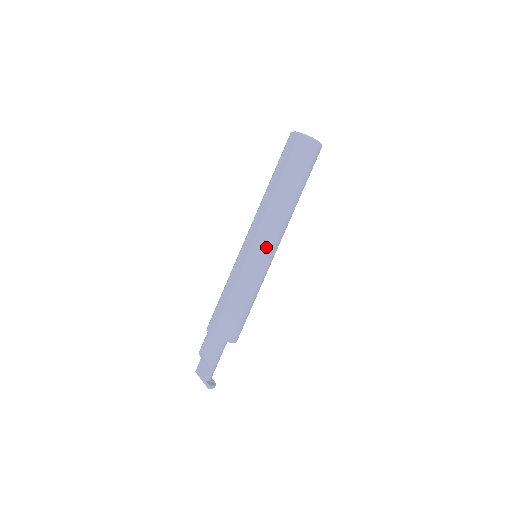
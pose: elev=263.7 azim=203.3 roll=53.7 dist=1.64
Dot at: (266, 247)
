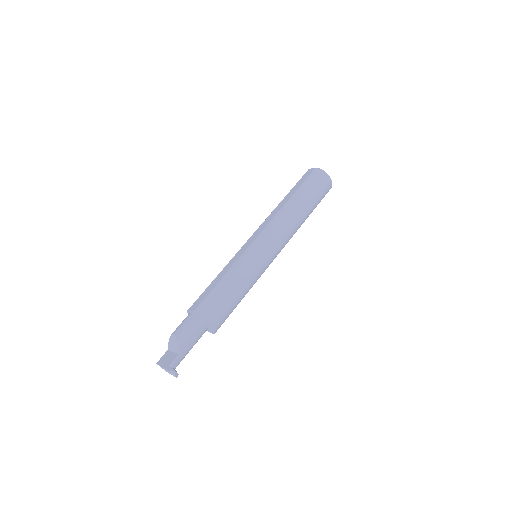
Dot at: (270, 242)
